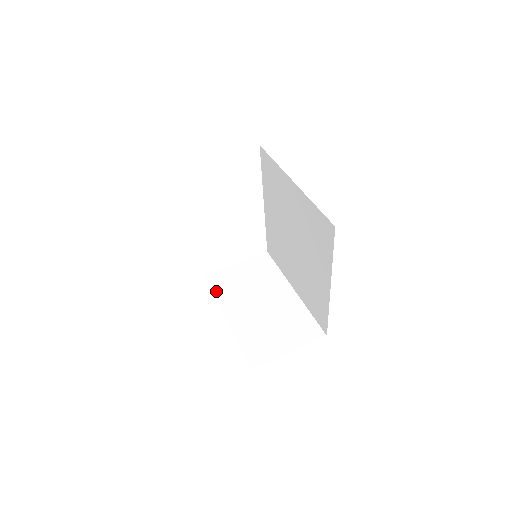
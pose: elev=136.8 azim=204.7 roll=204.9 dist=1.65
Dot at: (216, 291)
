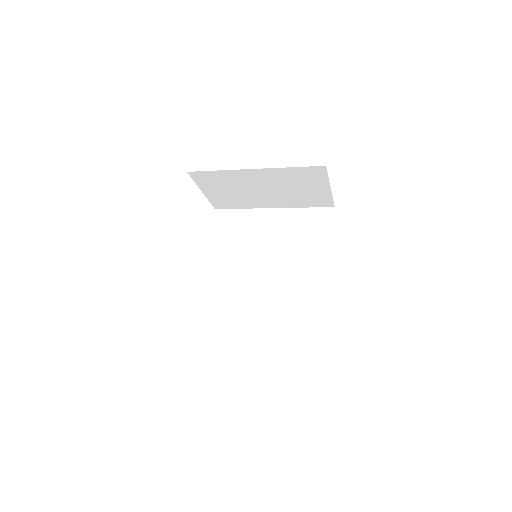
Dot at: occluded
